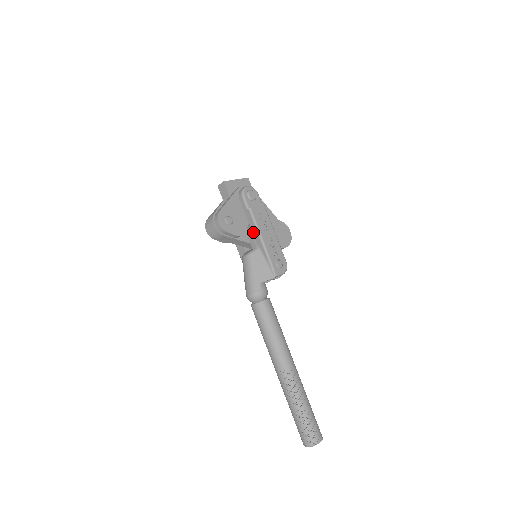
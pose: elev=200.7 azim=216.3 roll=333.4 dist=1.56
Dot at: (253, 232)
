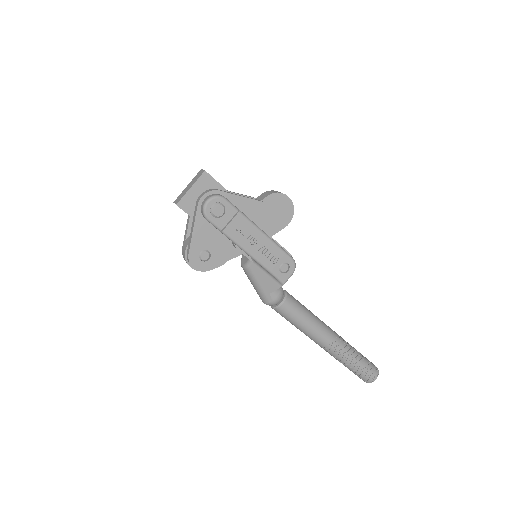
Dot at: (239, 248)
